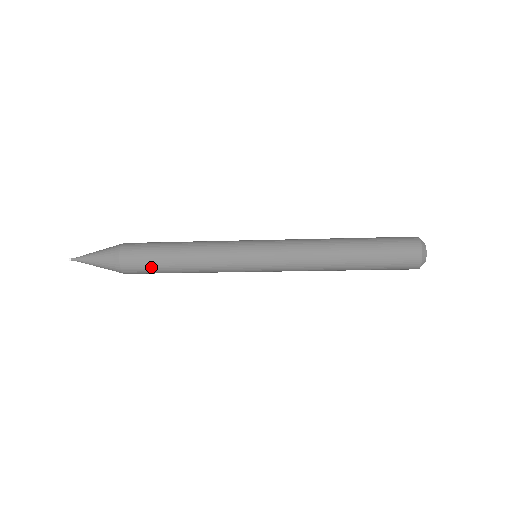
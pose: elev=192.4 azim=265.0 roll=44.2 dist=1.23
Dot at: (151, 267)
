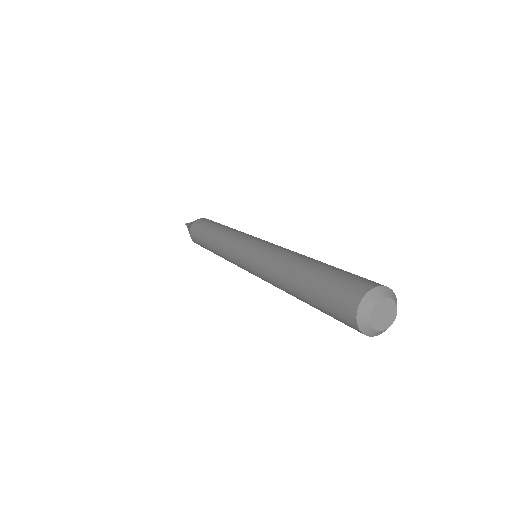
Dot at: (202, 246)
